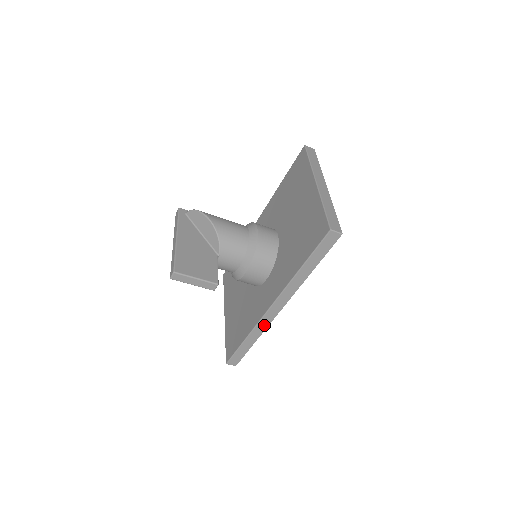
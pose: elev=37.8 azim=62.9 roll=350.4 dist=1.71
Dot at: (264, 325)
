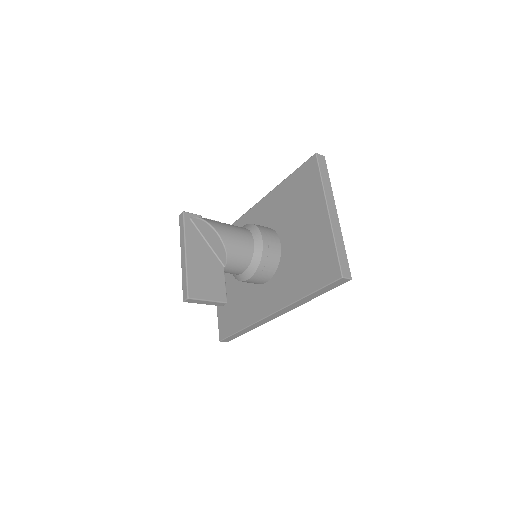
Dot at: (261, 323)
